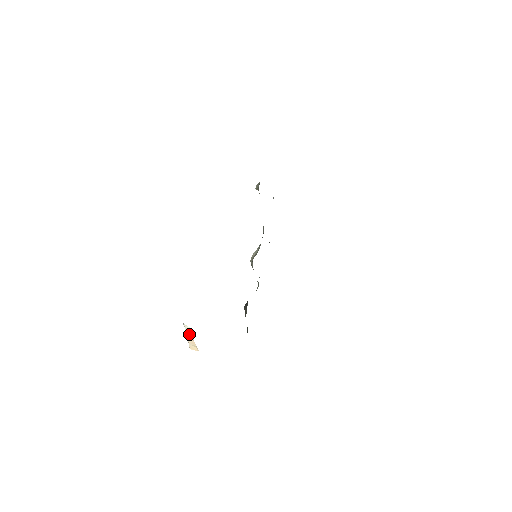
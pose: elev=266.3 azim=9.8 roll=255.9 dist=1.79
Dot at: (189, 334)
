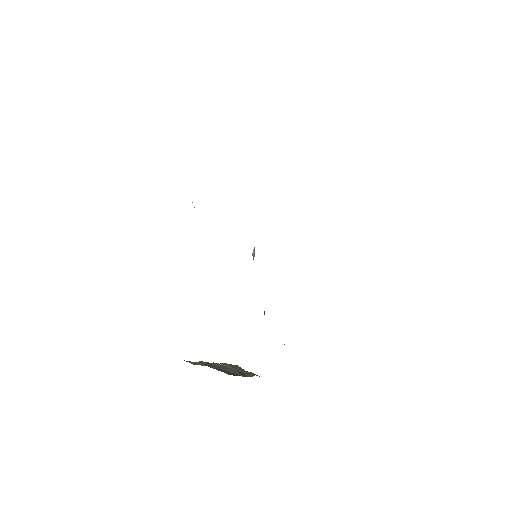
Dot at: occluded
